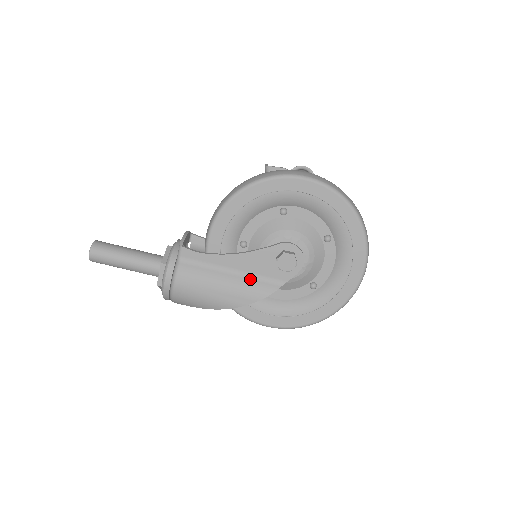
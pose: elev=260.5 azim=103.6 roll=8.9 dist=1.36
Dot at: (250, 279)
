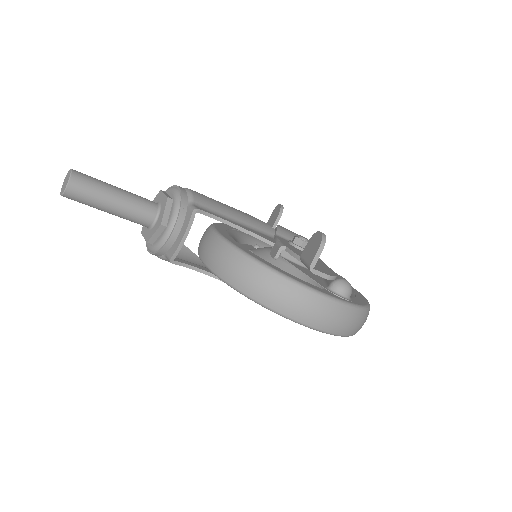
Dot at: occluded
